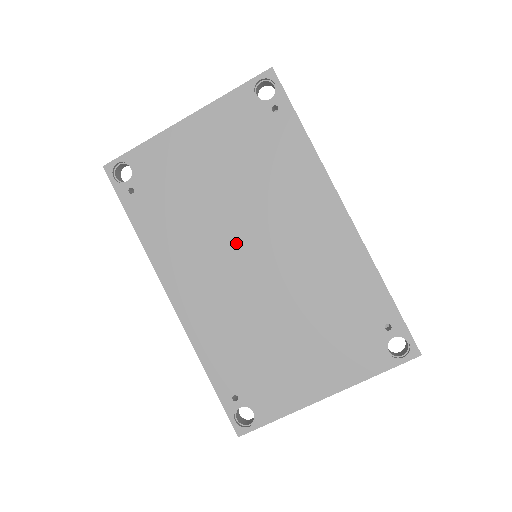
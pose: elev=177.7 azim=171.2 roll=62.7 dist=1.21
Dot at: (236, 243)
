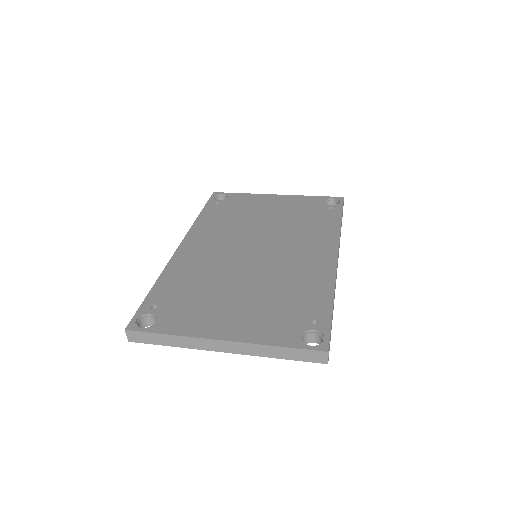
Dot at: (251, 241)
